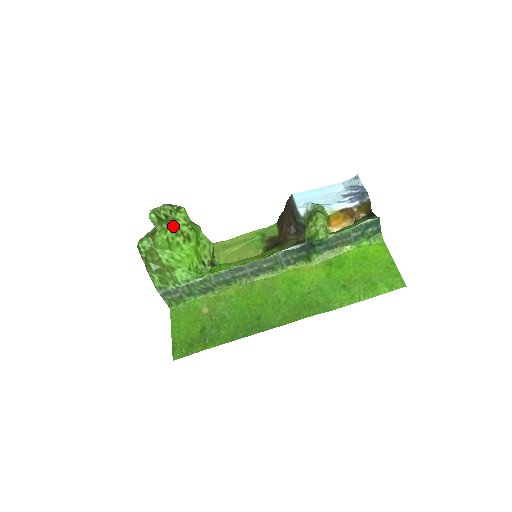
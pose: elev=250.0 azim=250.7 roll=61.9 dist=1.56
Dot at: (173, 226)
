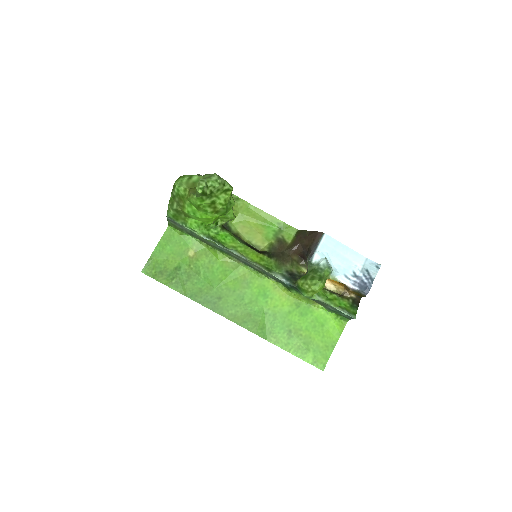
Dot at: (211, 201)
